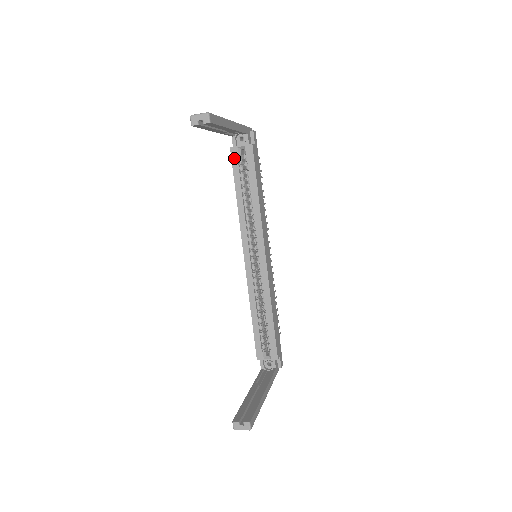
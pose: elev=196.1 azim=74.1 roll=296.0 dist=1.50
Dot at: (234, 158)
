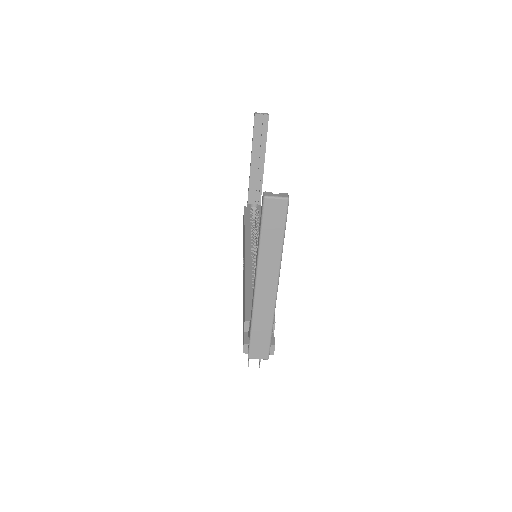
Dot at: (247, 210)
